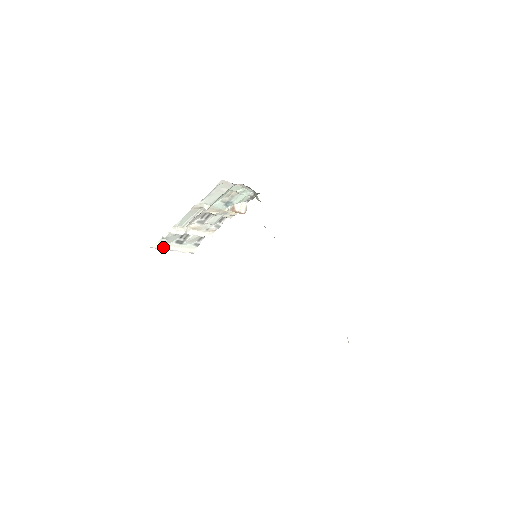
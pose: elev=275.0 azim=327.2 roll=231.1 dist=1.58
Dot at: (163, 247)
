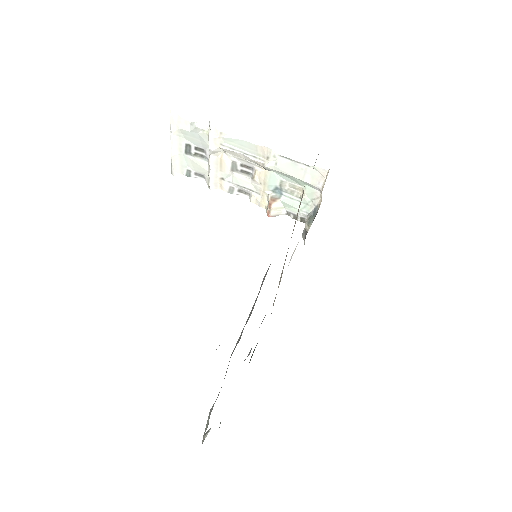
Dot at: (175, 129)
